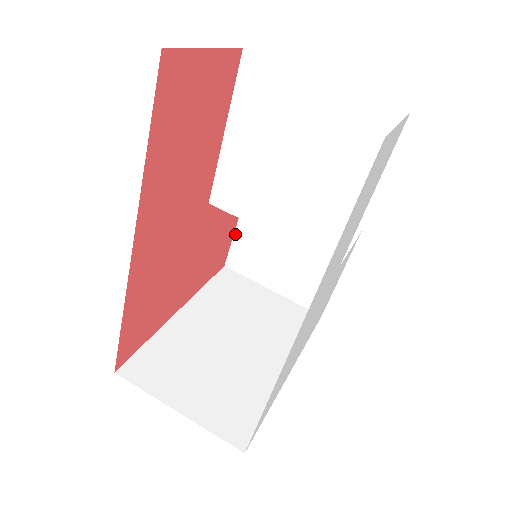
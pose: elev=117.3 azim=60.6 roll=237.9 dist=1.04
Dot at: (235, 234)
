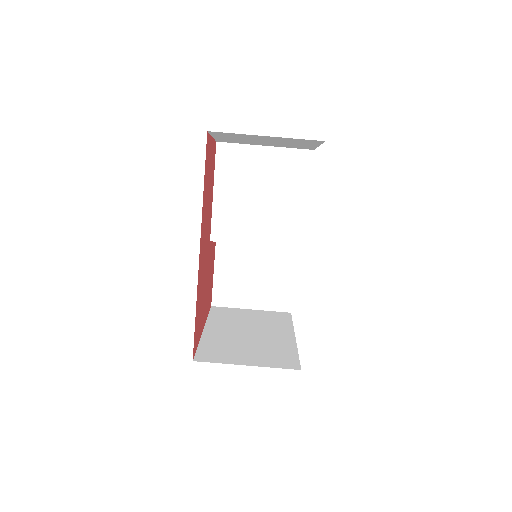
Dot at: (214, 278)
